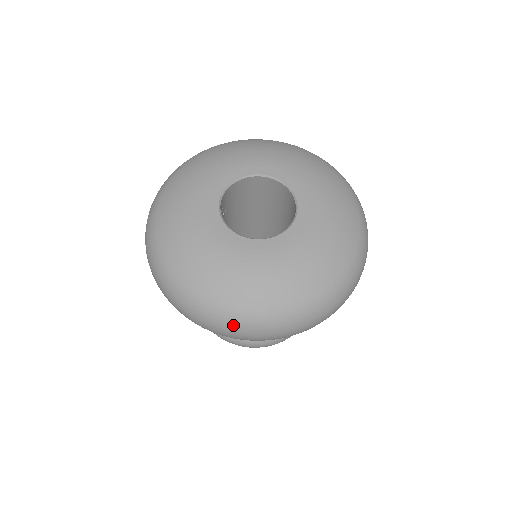
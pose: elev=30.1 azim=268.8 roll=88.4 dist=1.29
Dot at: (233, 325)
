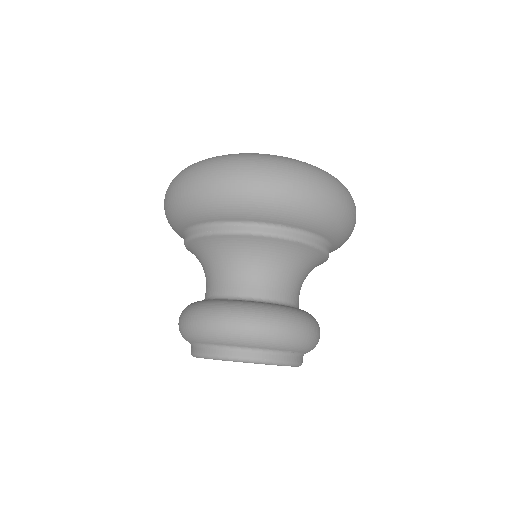
Dot at: (249, 162)
